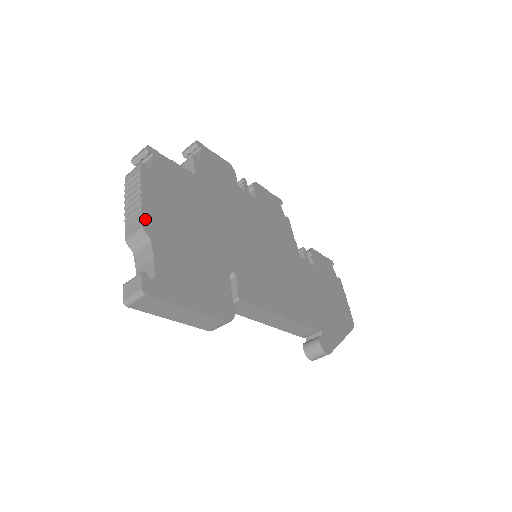
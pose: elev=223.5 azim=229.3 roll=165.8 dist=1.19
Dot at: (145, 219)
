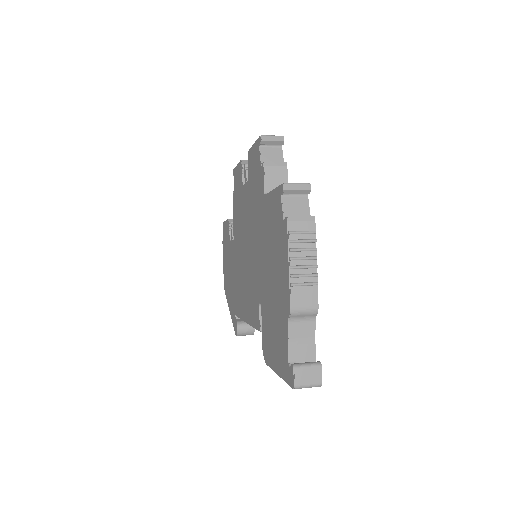
Dot at: (317, 296)
